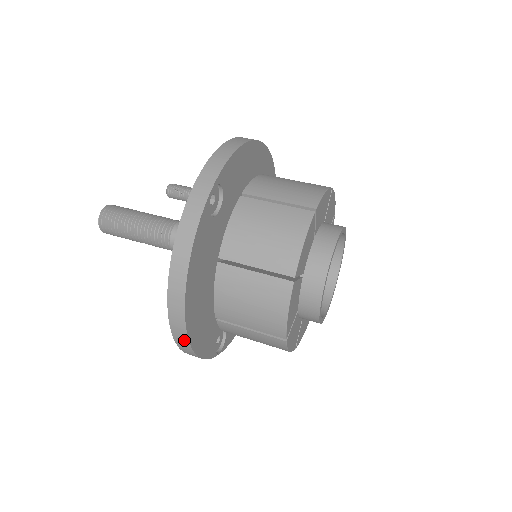
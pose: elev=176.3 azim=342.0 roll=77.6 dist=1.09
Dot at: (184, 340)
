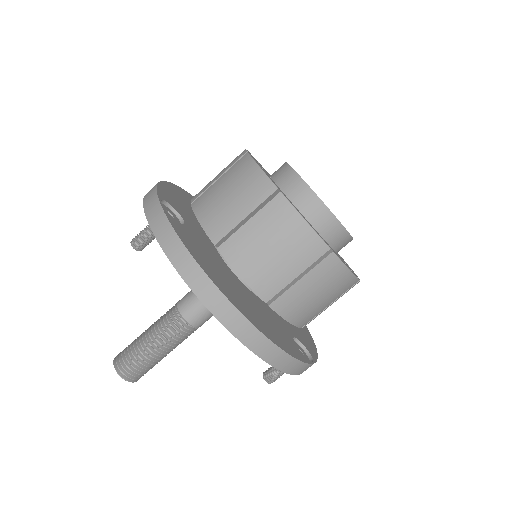
Dot at: (256, 336)
